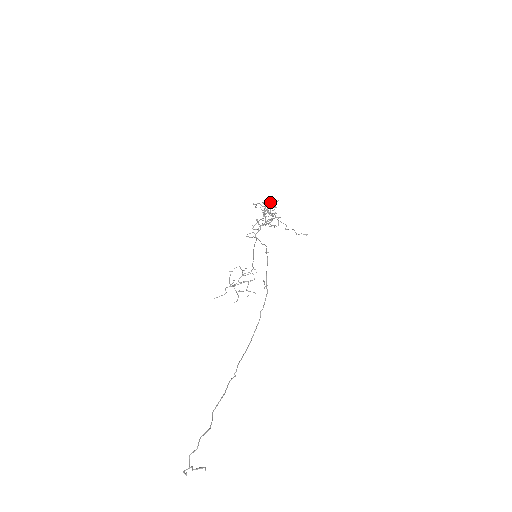
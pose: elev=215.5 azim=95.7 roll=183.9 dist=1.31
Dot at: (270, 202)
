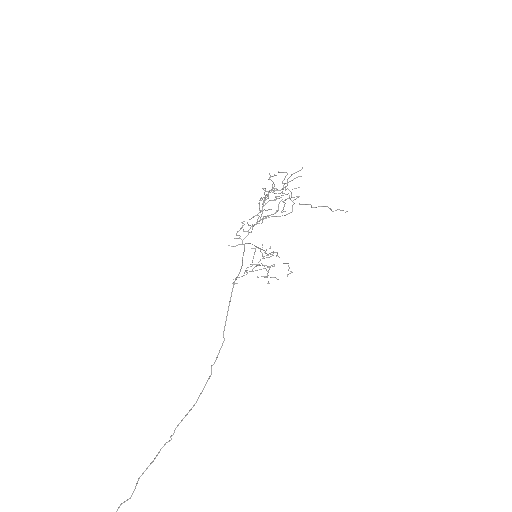
Dot at: (261, 197)
